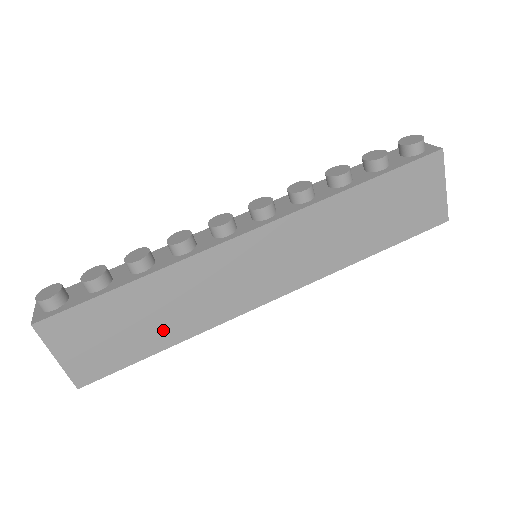
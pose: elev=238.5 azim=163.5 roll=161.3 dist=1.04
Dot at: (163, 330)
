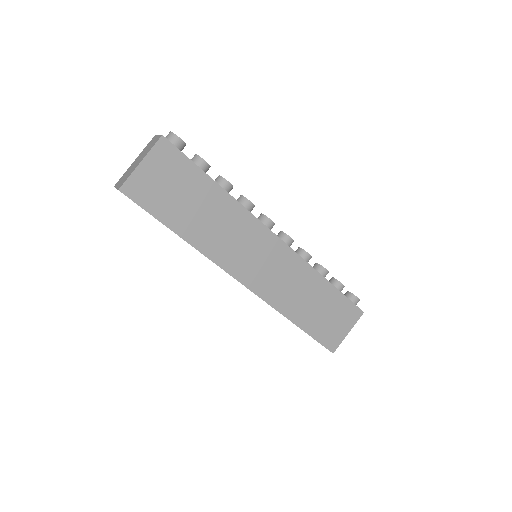
Dot at: (192, 224)
